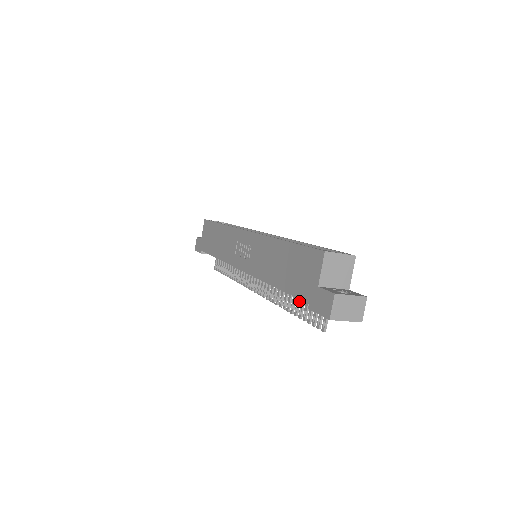
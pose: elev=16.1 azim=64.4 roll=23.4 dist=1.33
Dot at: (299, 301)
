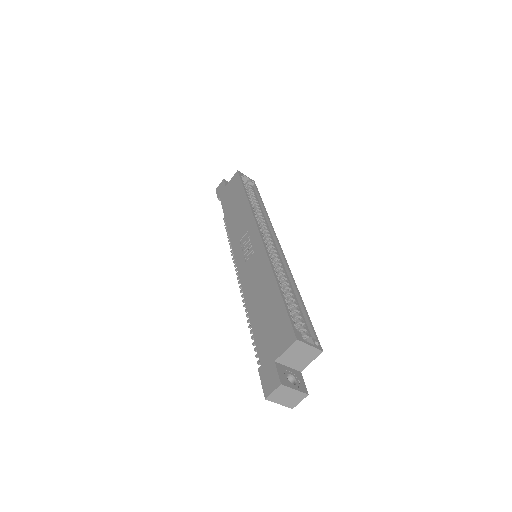
Dot at: occluded
